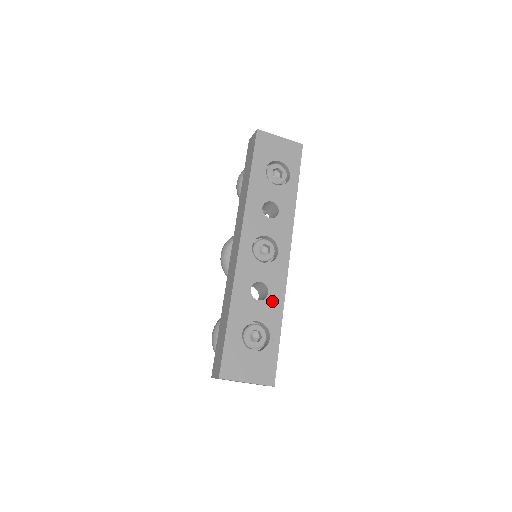
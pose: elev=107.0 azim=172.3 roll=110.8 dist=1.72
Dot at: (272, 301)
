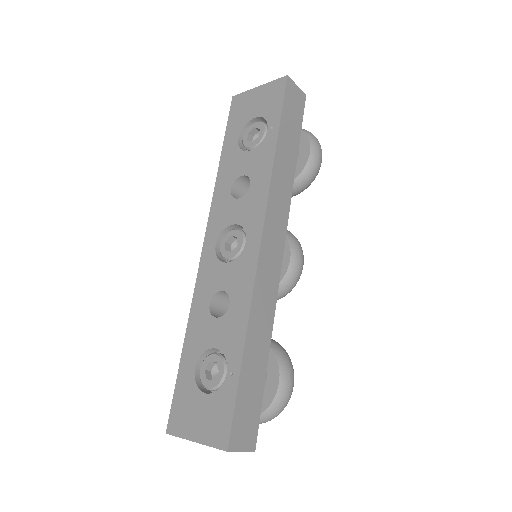
Dot at: (234, 315)
